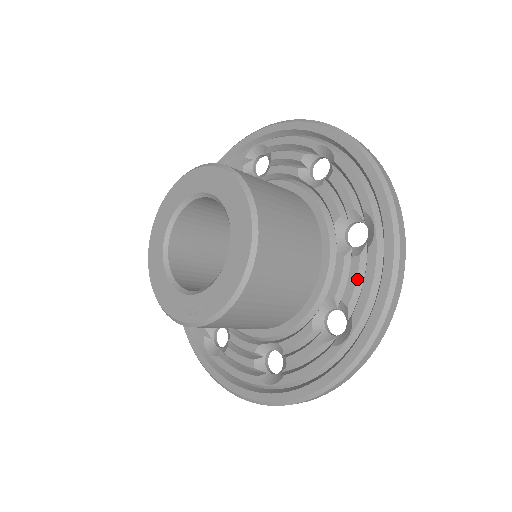
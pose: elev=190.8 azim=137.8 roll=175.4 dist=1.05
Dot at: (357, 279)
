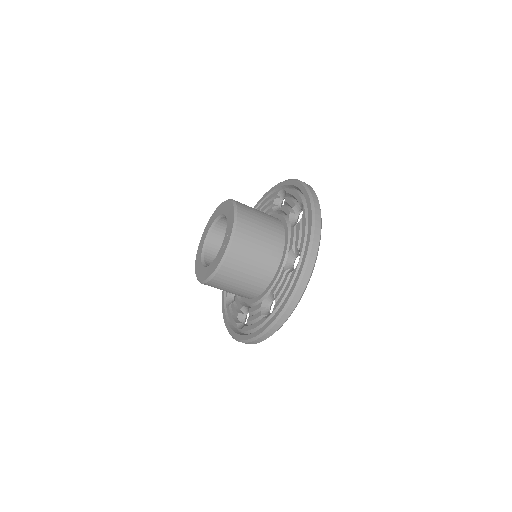
Dot at: (291, 199)
